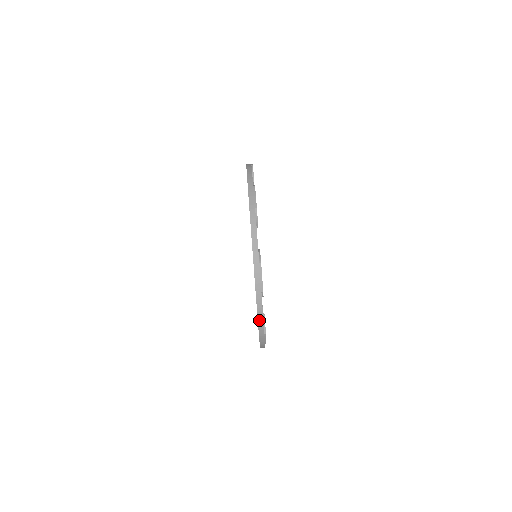
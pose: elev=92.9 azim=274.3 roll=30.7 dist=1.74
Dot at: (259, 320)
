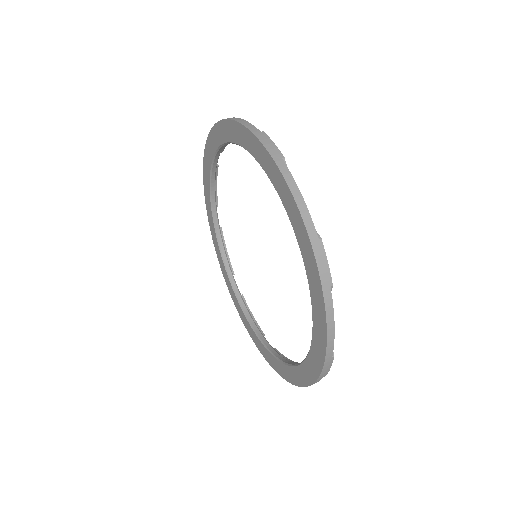
Dot at: (328, 336)
